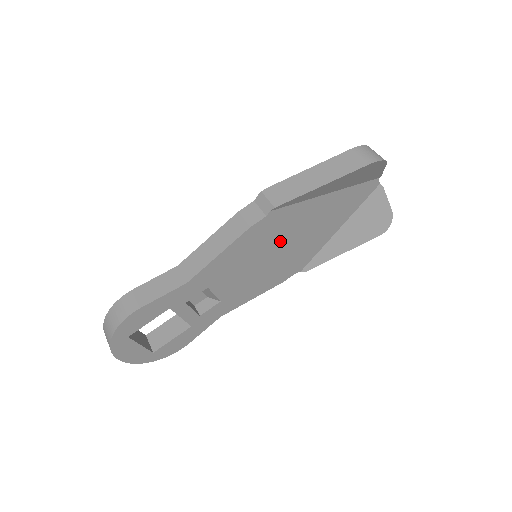
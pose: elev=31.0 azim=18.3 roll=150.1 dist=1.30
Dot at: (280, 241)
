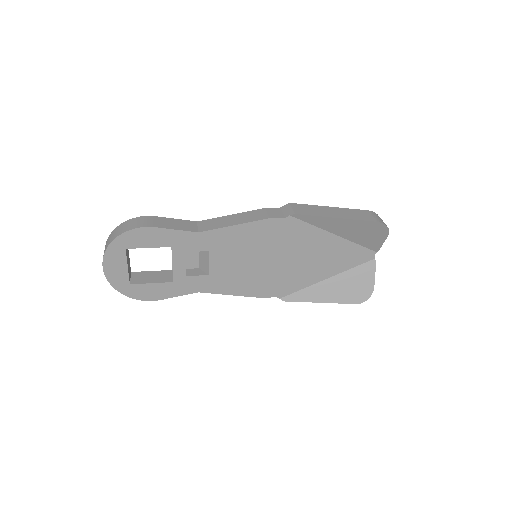
Dot at: (282, 251)
